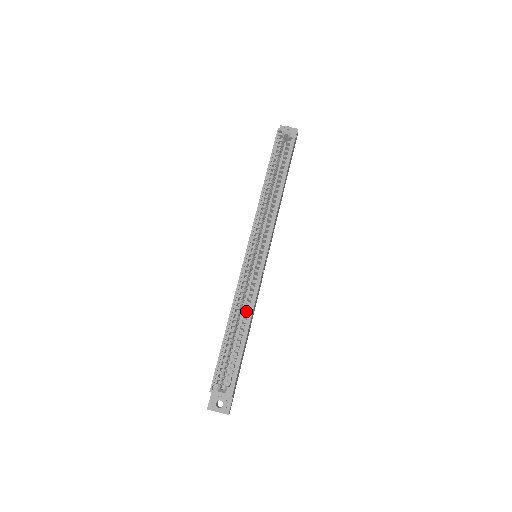
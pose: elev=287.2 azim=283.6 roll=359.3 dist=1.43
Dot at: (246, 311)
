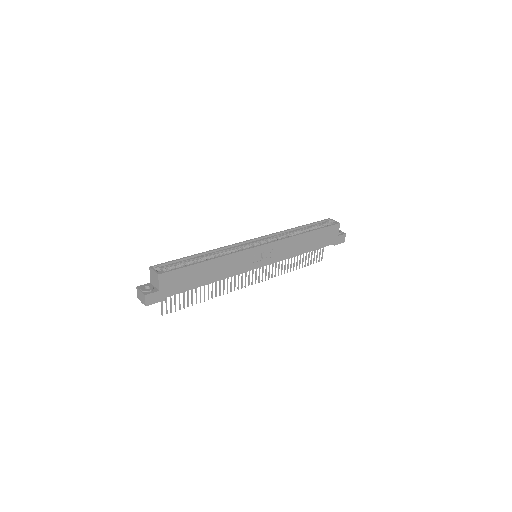
Dot at: occluded
